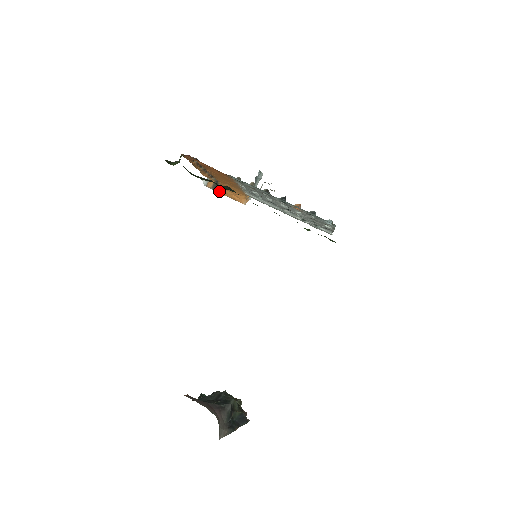
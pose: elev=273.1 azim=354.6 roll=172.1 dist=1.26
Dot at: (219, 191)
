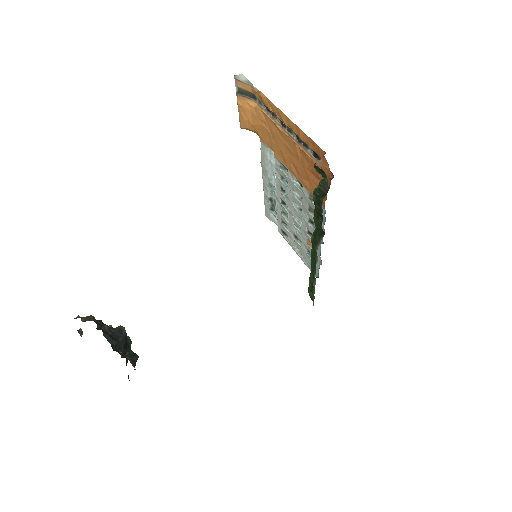
Dot at: (240, 98)
